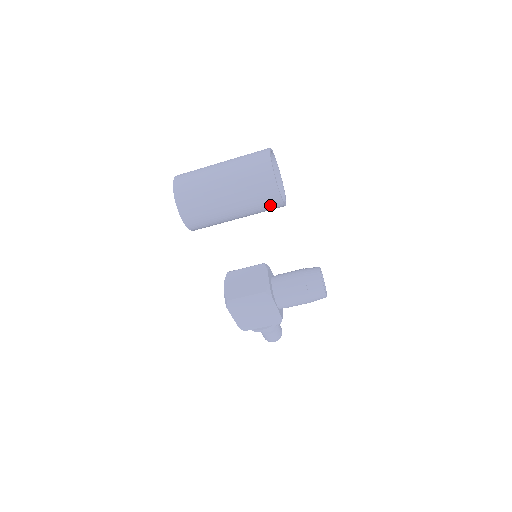
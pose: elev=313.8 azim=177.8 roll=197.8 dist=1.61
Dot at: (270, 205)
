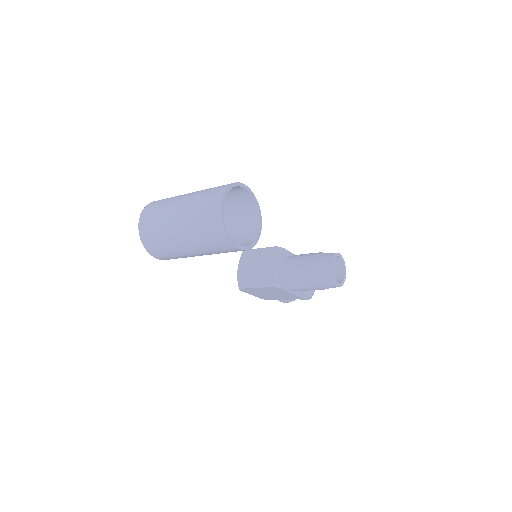
Dot at: (234, 251)
